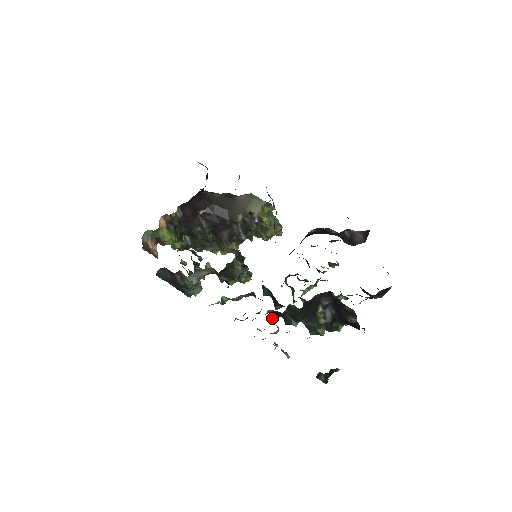
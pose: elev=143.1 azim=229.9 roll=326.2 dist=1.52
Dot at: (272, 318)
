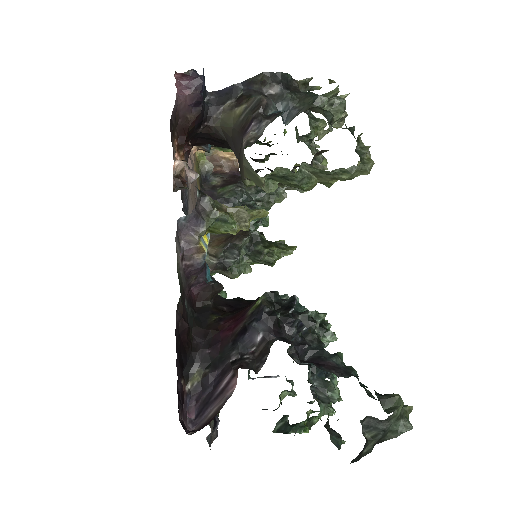
Dot at: occluded
